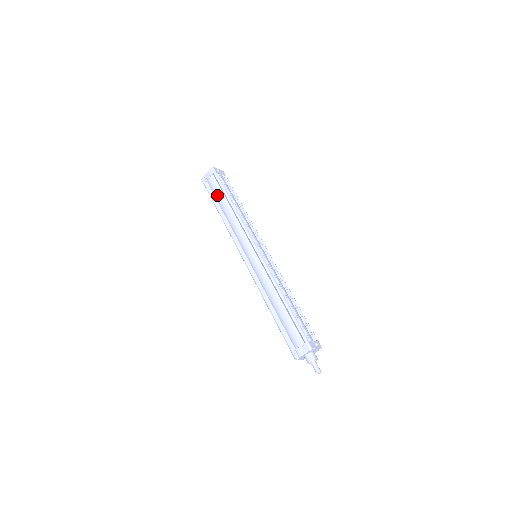
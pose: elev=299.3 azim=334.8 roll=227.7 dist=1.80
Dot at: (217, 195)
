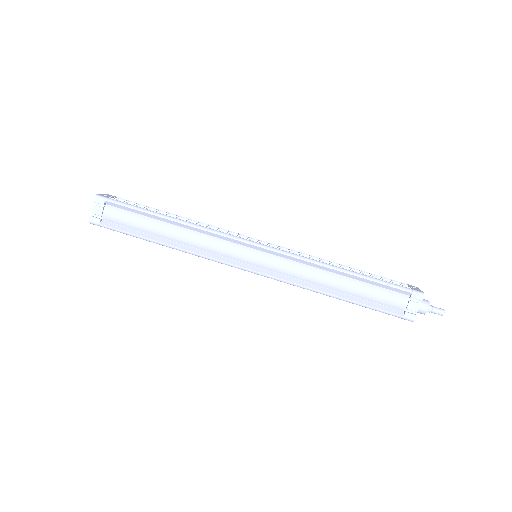
Dot at: (137, 224)
